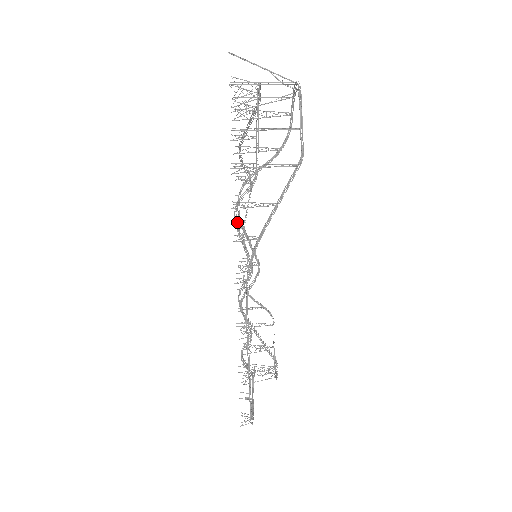
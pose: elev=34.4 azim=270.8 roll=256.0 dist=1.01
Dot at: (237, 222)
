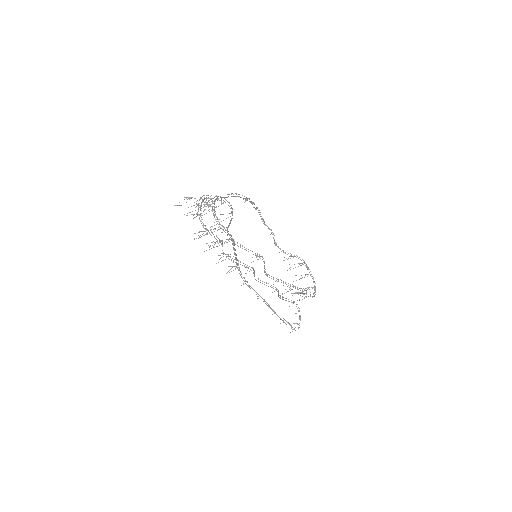
Dot at: occluded
